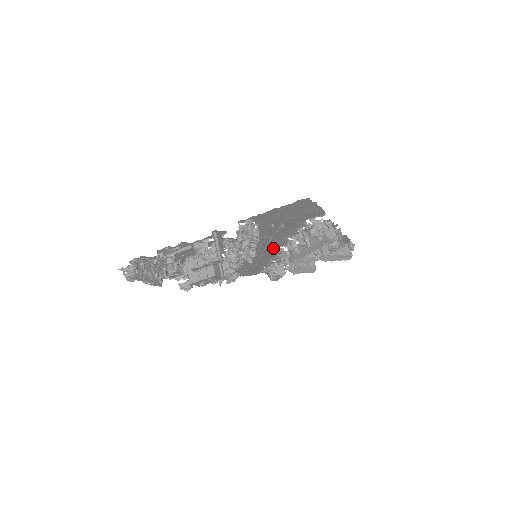
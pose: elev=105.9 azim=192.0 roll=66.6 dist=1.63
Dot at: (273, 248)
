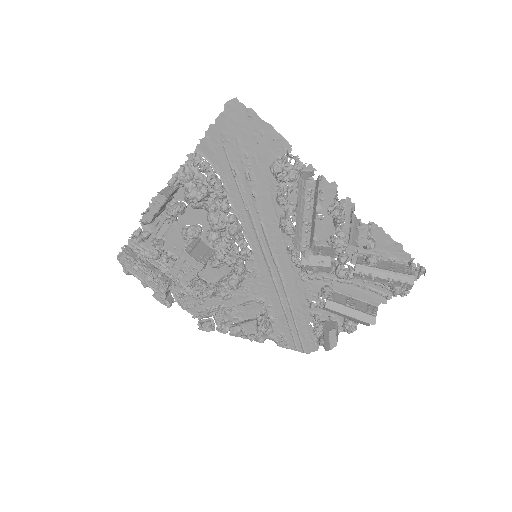
Dot at: (283, 252)
